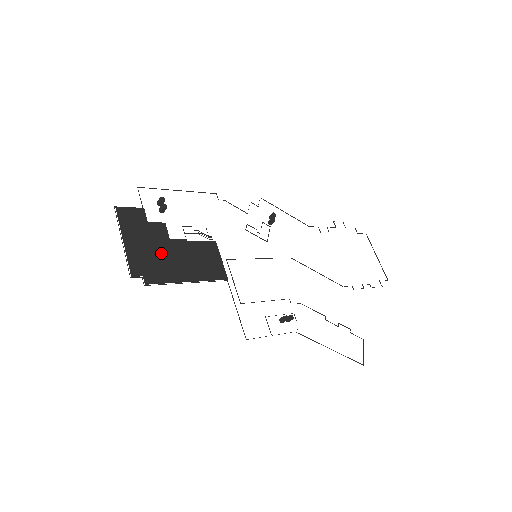
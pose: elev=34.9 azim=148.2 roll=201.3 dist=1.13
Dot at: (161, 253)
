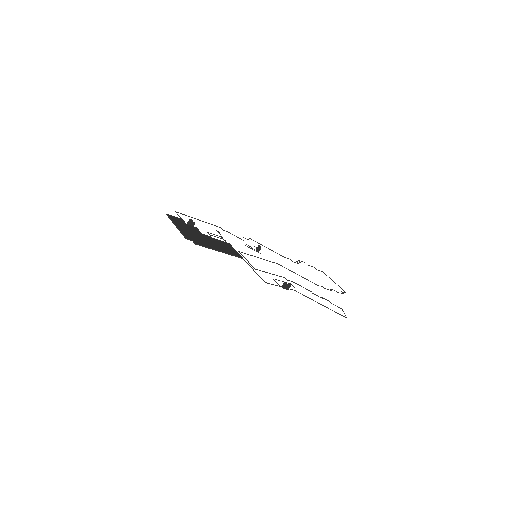
Dot at: (199, 236)
